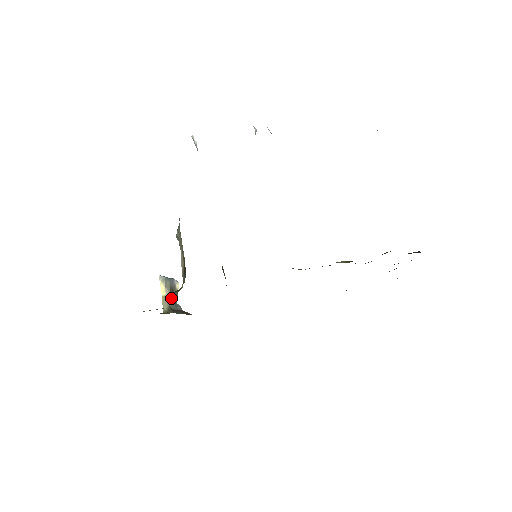
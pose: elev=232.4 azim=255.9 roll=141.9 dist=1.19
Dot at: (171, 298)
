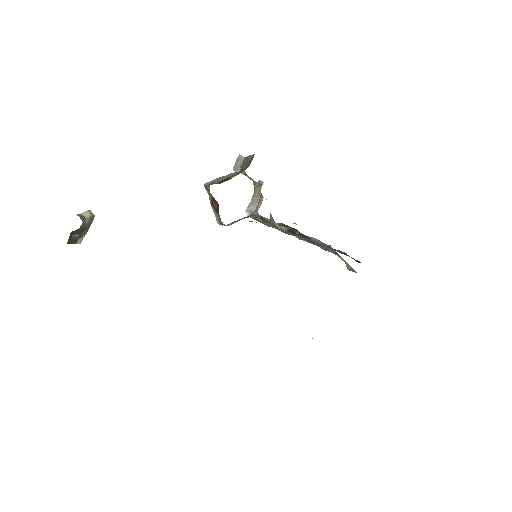
Dot at: (72, 232)
